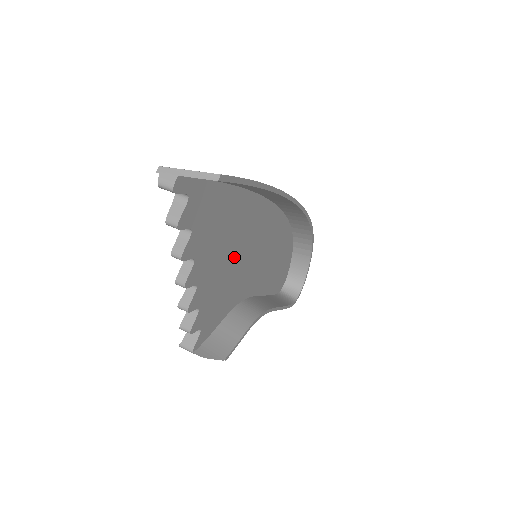
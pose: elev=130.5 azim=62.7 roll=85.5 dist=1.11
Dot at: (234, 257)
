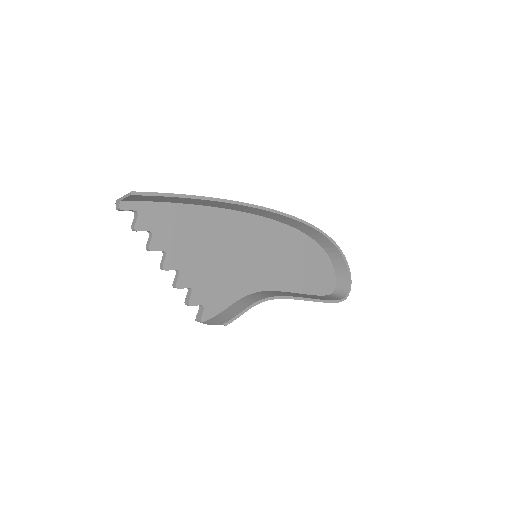
Dot at: (220, 254)
